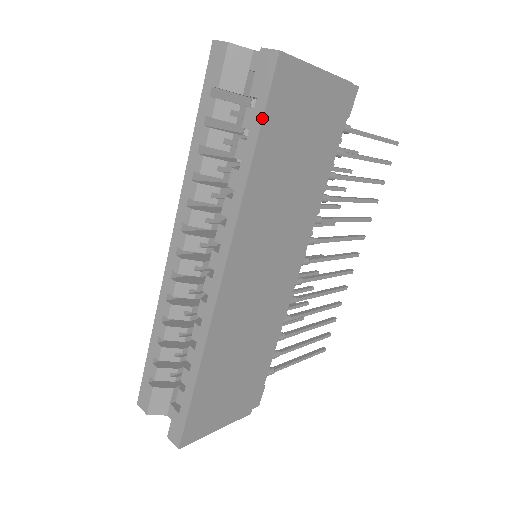
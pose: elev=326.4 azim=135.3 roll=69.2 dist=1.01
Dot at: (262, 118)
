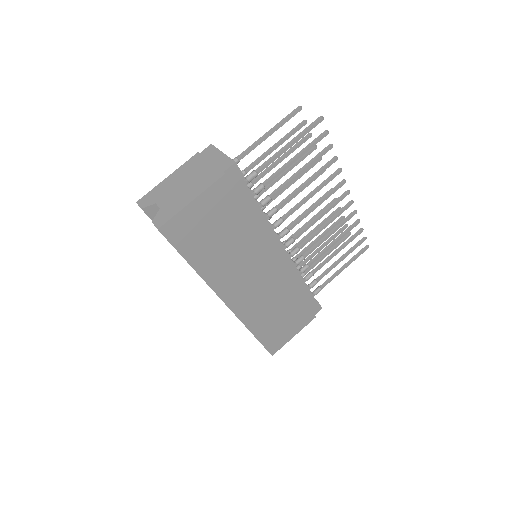
Dot at: occluded
